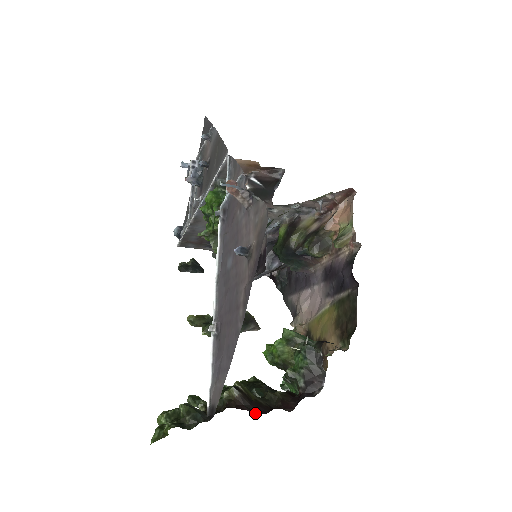
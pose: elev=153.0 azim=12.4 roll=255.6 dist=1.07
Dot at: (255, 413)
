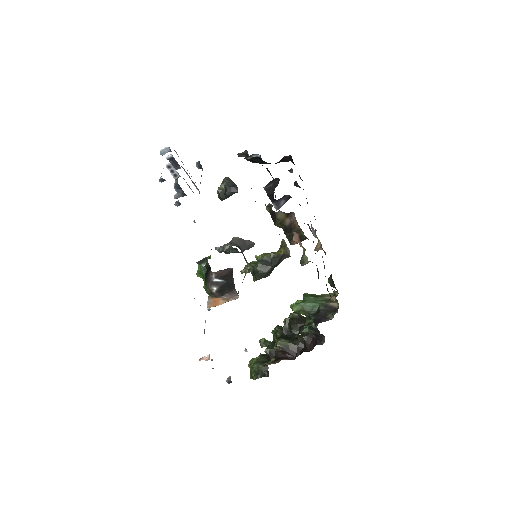
Dot at: (292, 358)
